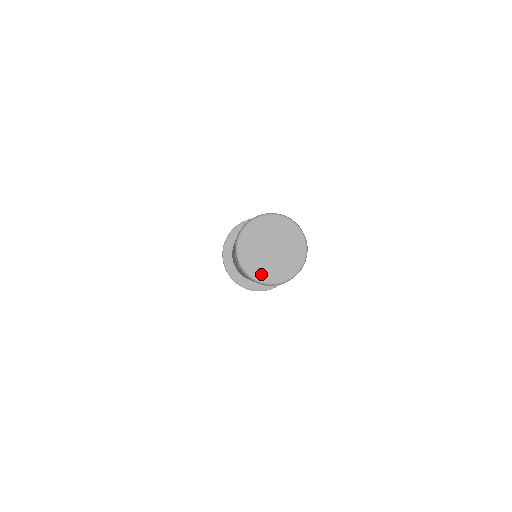
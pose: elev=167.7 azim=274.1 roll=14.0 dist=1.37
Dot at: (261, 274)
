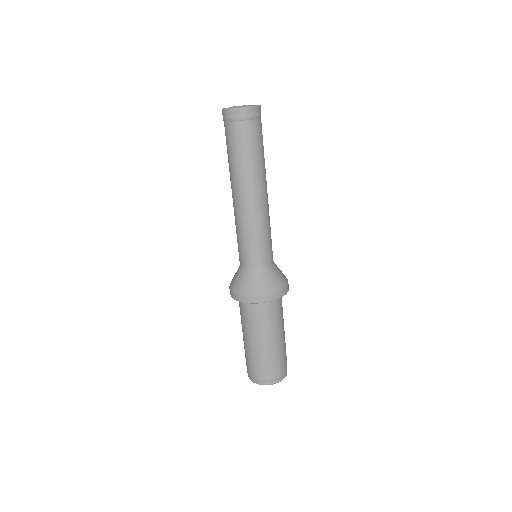
Dot at: occluded
